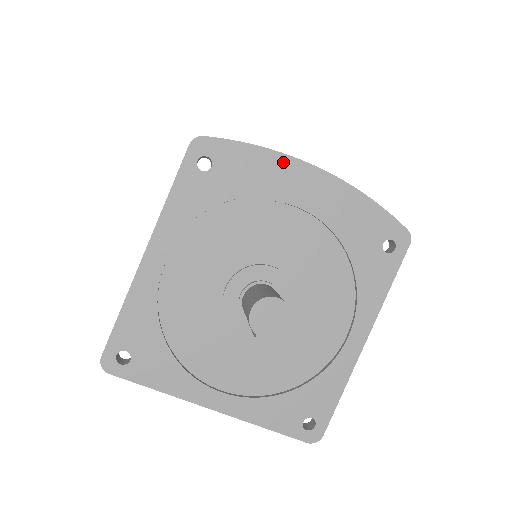
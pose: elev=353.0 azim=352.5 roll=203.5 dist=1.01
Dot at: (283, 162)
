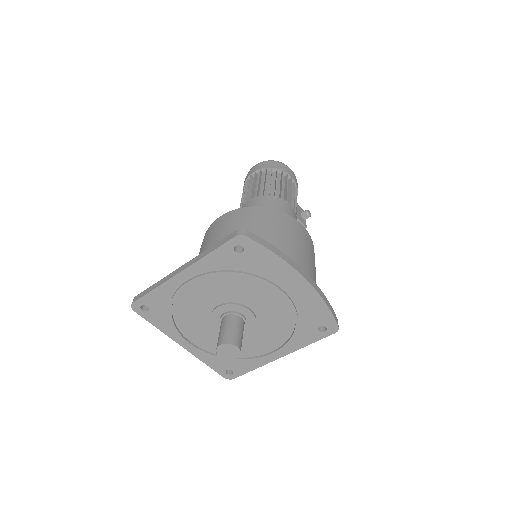
Dot at: (287, 269)
